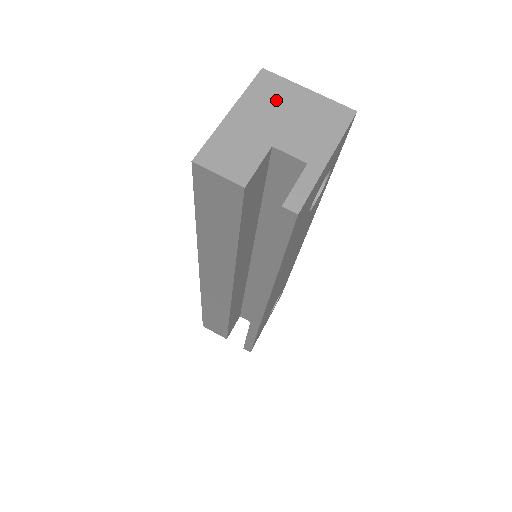
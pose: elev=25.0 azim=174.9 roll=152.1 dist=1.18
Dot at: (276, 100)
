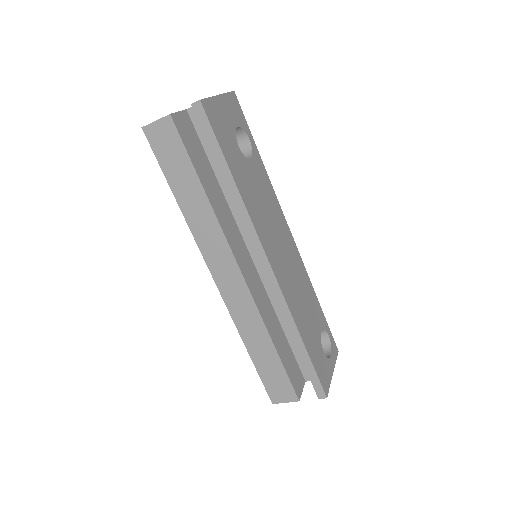
Dot at: occluded
